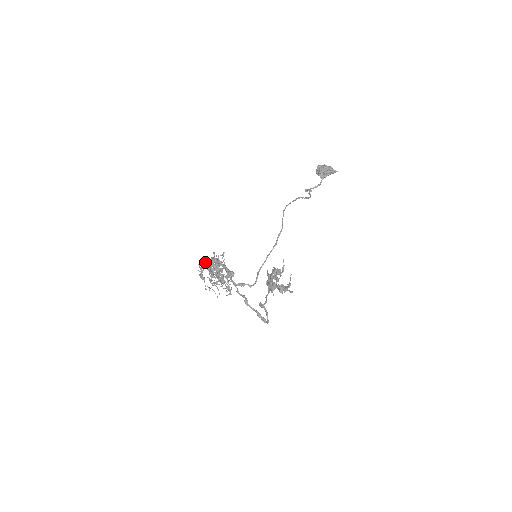
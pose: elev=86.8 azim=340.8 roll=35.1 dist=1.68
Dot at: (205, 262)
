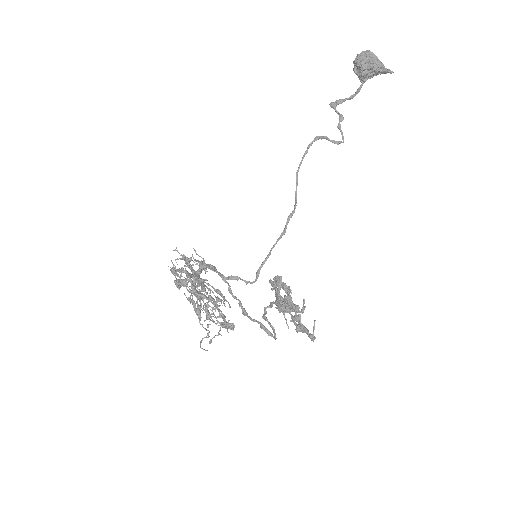
Dot at: occluded
